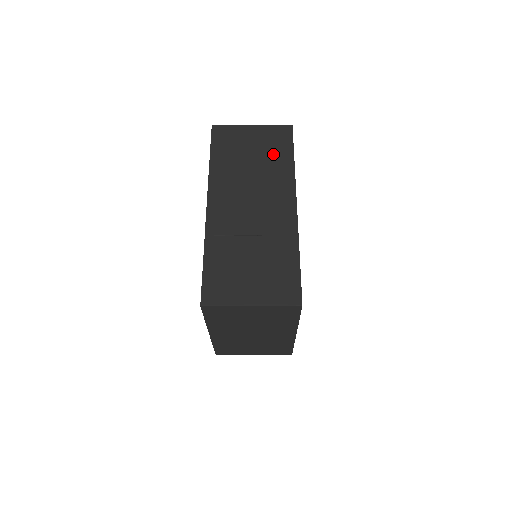
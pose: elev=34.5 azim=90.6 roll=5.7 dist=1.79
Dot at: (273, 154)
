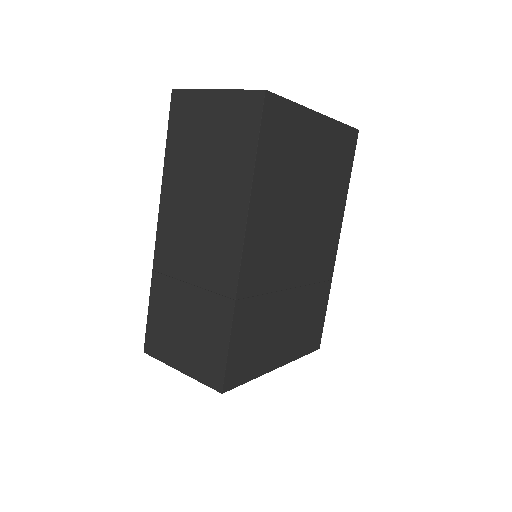
Dot at: (230, 153)
